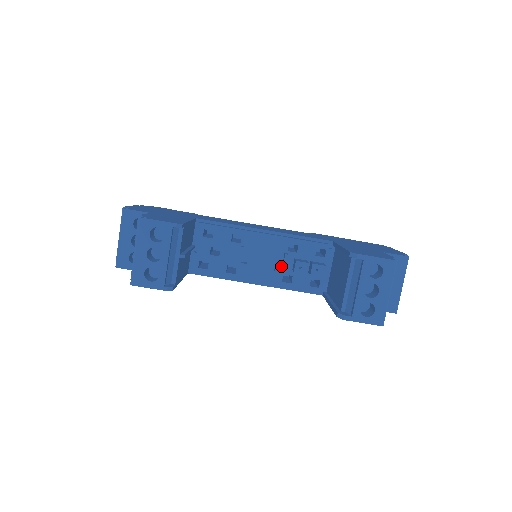
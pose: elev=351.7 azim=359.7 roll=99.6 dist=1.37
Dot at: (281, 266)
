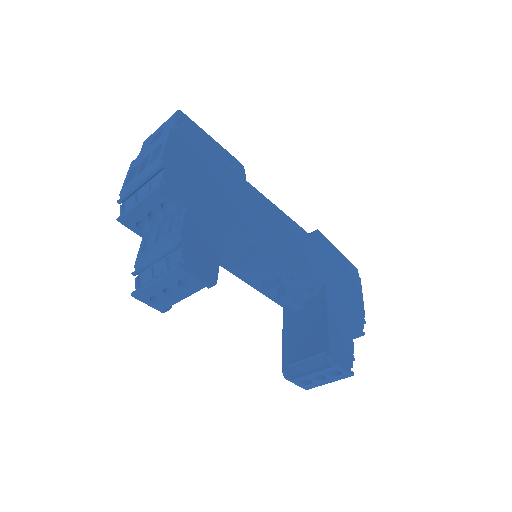
Dot at: (270, 281)
